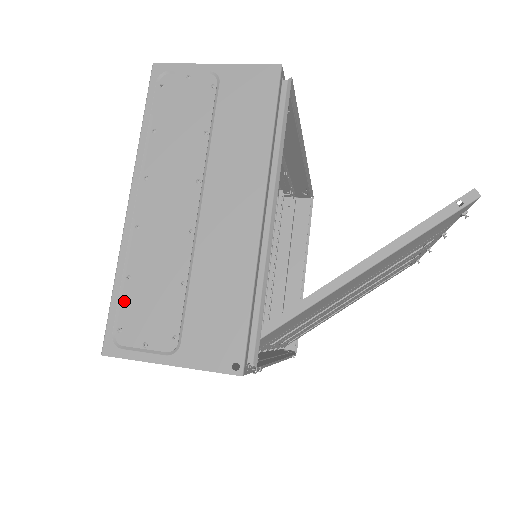
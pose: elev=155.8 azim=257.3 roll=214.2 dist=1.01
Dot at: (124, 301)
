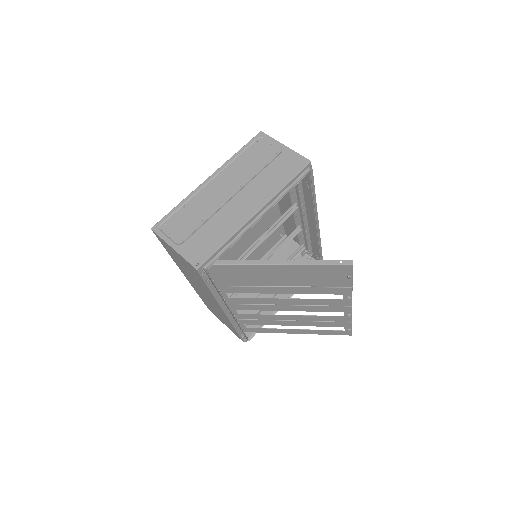
Dot at: (176, 214)
